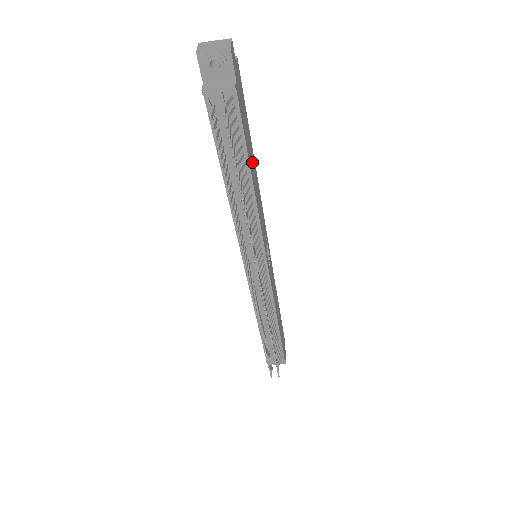
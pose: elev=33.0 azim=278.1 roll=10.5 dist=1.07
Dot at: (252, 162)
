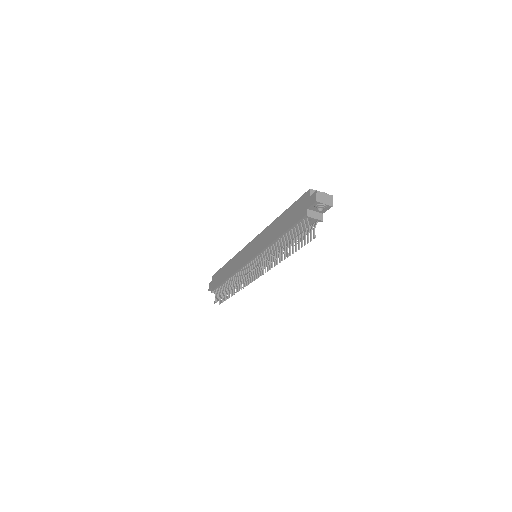
Dot at: occluded
